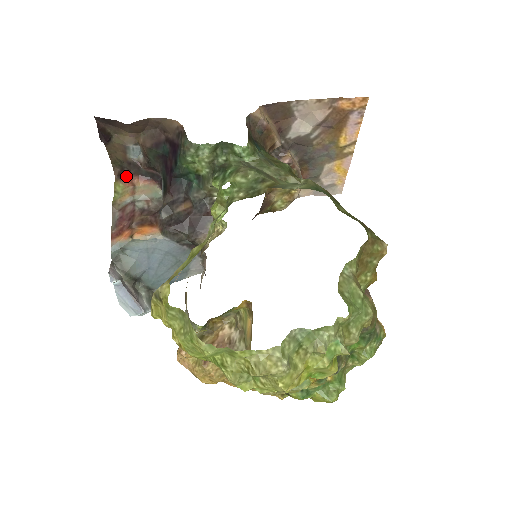
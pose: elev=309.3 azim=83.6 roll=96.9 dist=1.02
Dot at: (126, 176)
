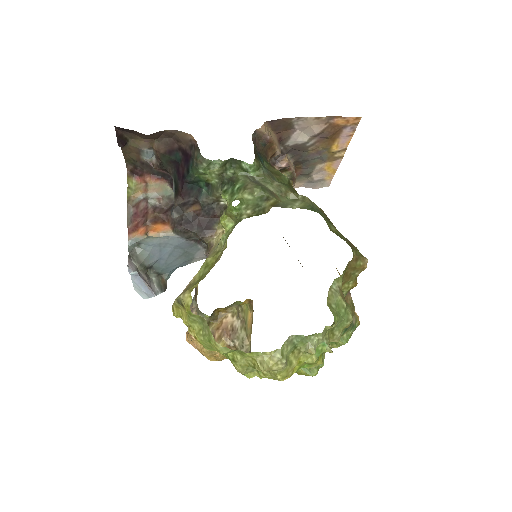
Dot at: (139, 173)
